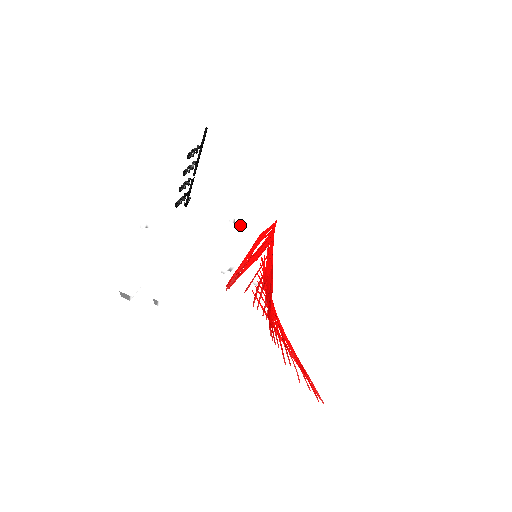
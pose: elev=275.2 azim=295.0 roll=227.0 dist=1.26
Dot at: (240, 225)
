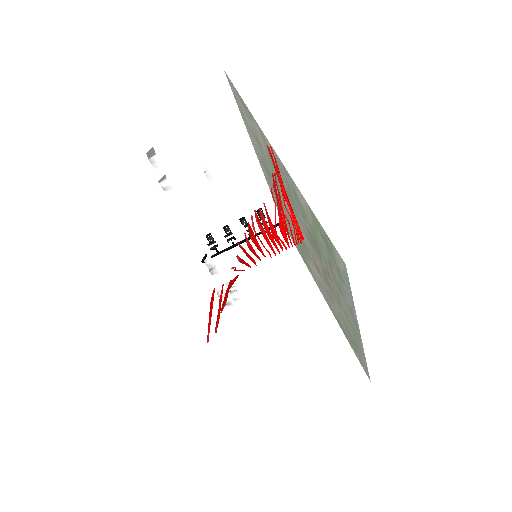
Dot at: (232, 296)
